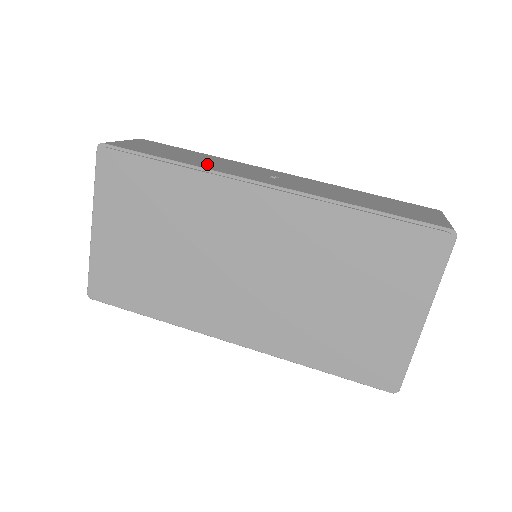
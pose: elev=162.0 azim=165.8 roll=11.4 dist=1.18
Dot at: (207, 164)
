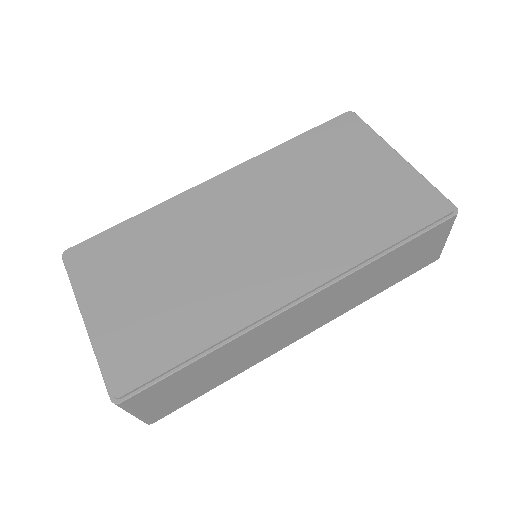
Dot at: occluded
